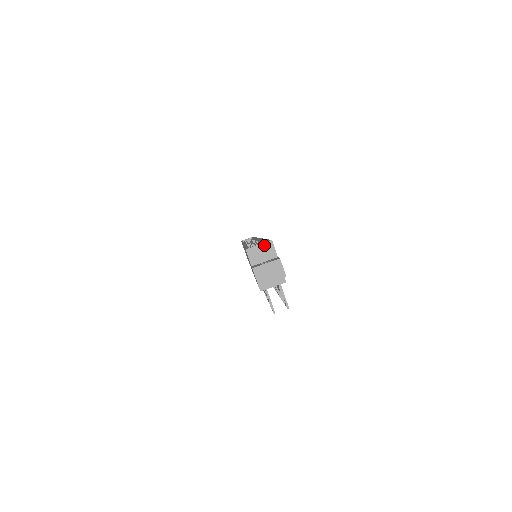
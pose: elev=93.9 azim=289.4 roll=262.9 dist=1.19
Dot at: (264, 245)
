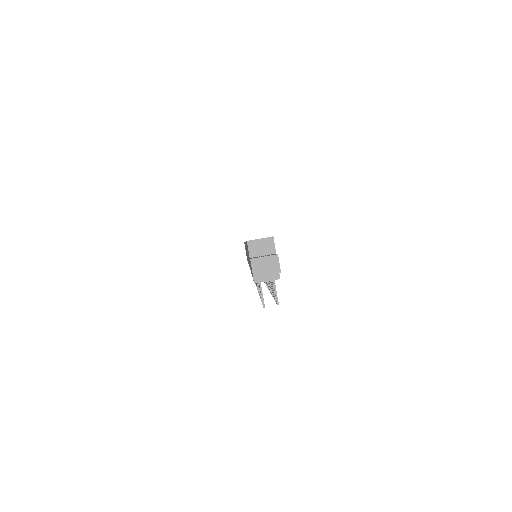
Dot at: (265, 240)
